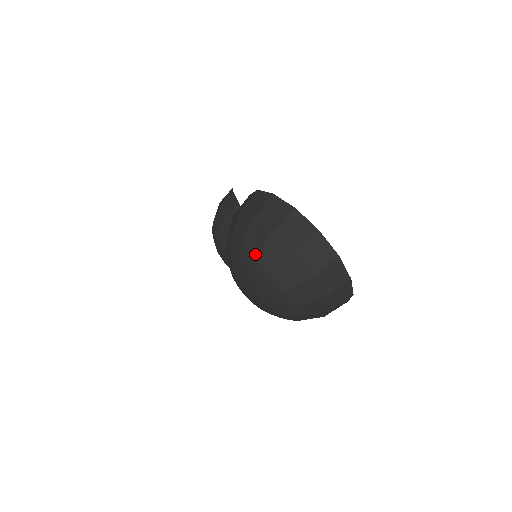
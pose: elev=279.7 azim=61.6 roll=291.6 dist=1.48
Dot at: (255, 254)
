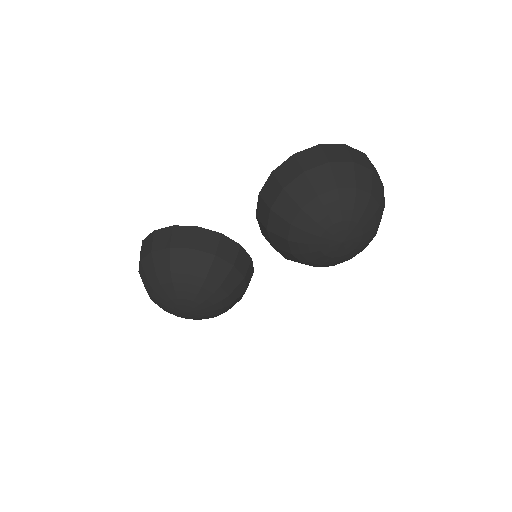
Dot at: (354, 185)
